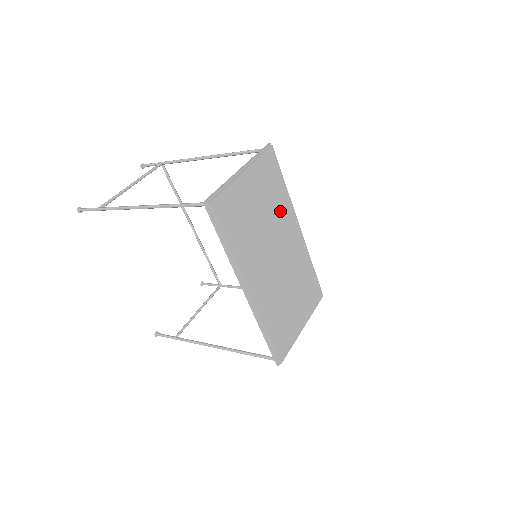
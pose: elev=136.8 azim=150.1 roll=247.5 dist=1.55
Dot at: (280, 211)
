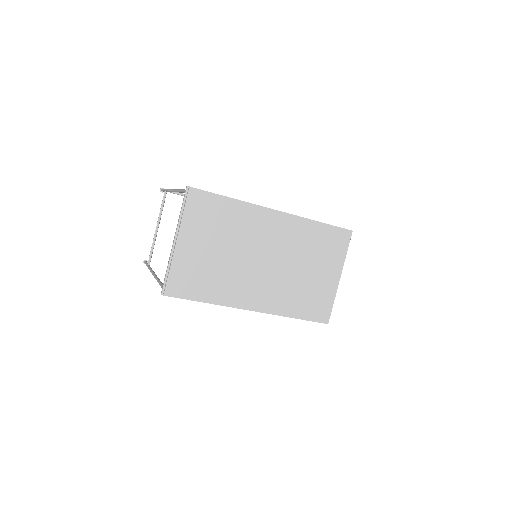
Dot at: (240, 225)
